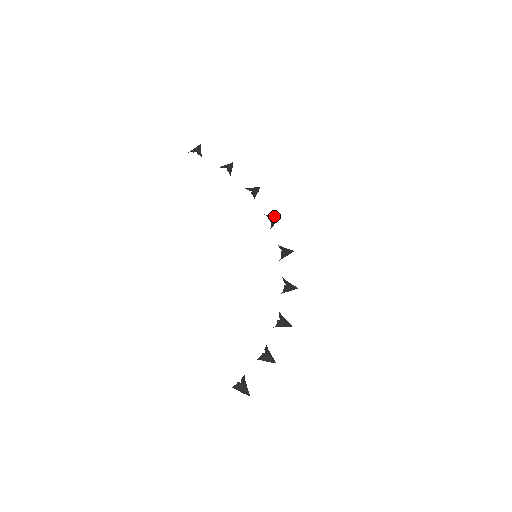
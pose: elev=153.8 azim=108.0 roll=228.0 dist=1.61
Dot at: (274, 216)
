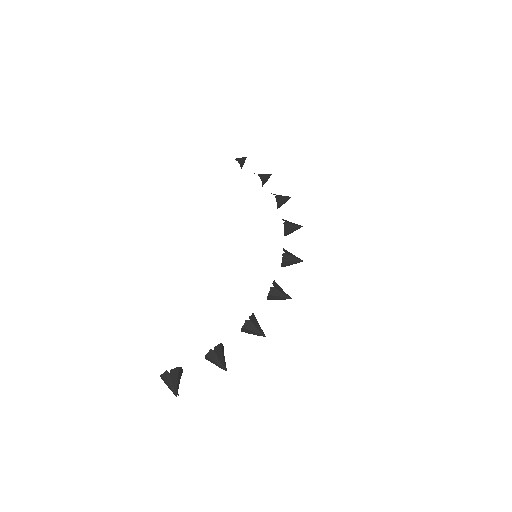
Dot at: (293, 223)
